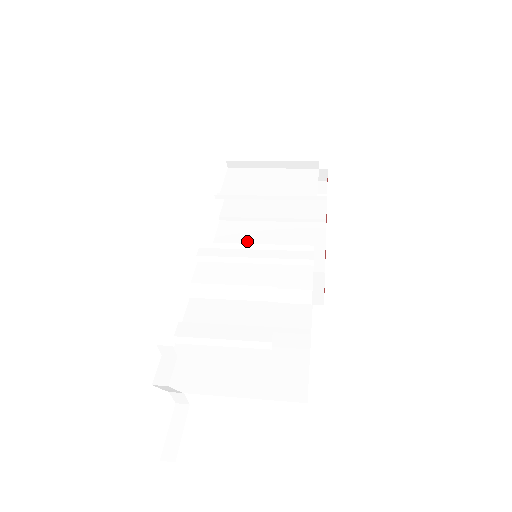
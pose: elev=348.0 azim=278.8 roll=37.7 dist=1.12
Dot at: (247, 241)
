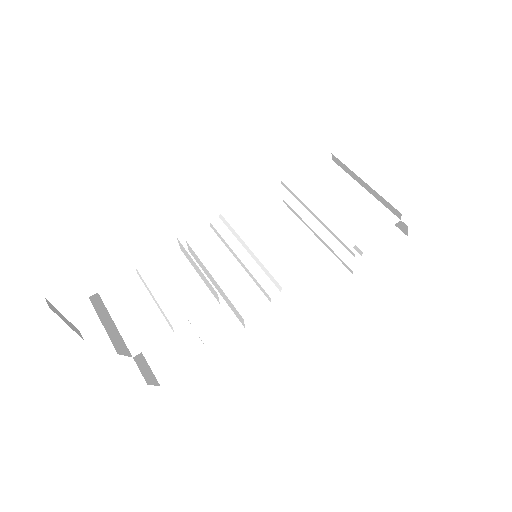
Dot at: (277, 237)
